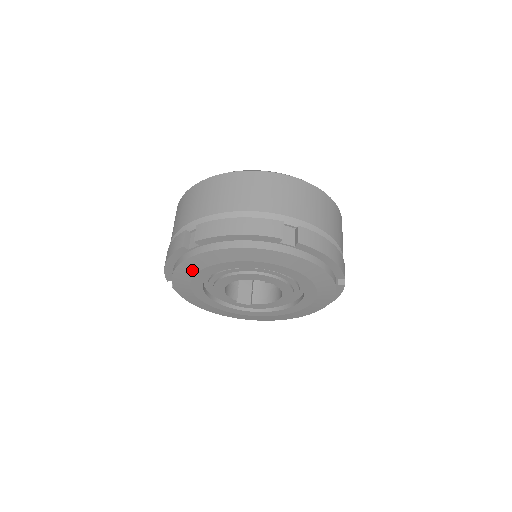
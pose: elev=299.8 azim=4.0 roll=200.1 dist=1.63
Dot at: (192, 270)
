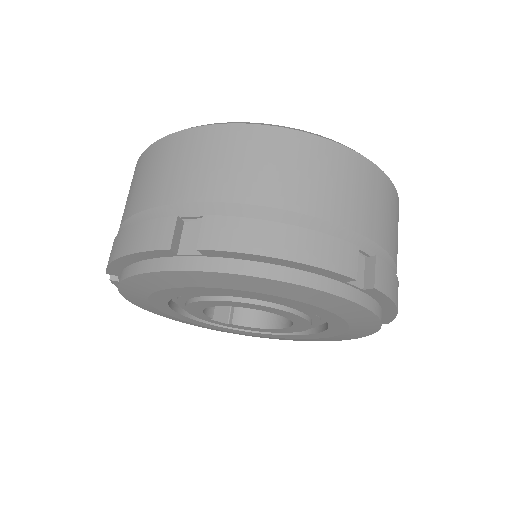
Dot at: (169, 283)
